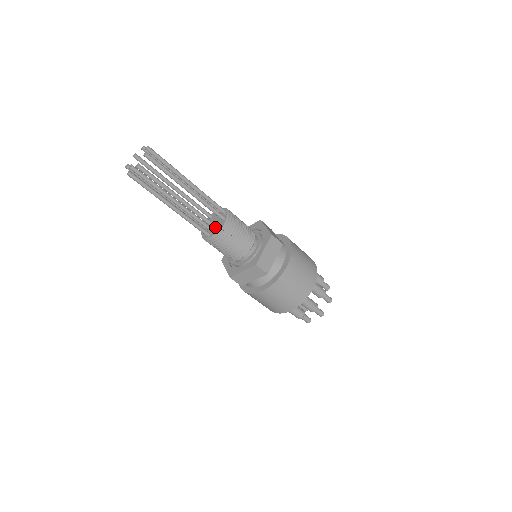
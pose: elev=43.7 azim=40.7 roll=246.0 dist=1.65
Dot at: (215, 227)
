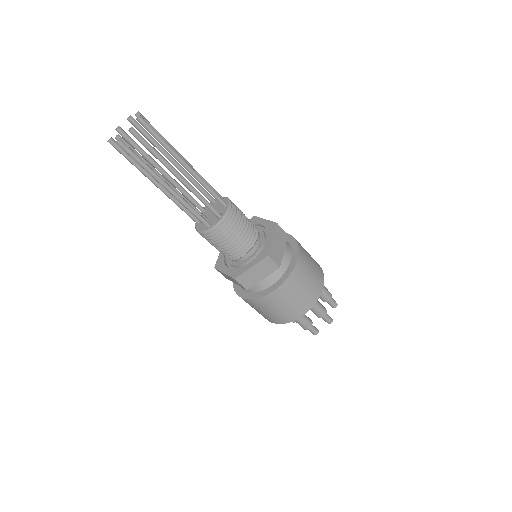
Dot at: (218, 213)
